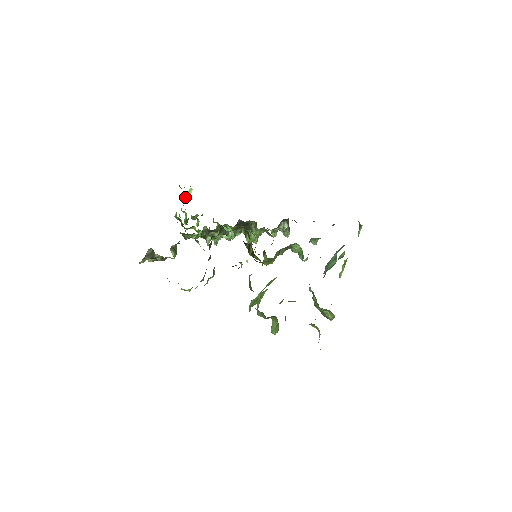
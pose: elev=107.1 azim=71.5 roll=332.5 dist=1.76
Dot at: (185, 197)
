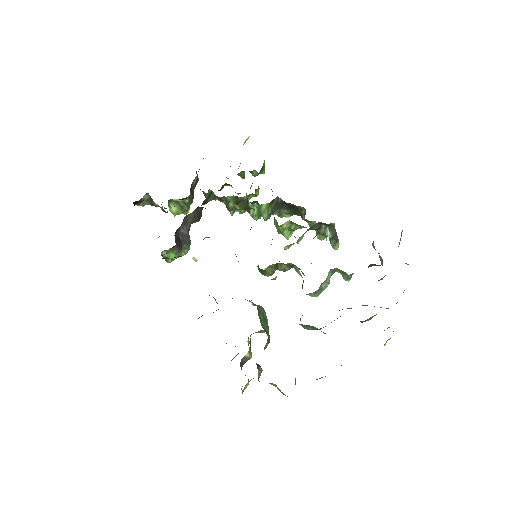
Dot at: occluded
